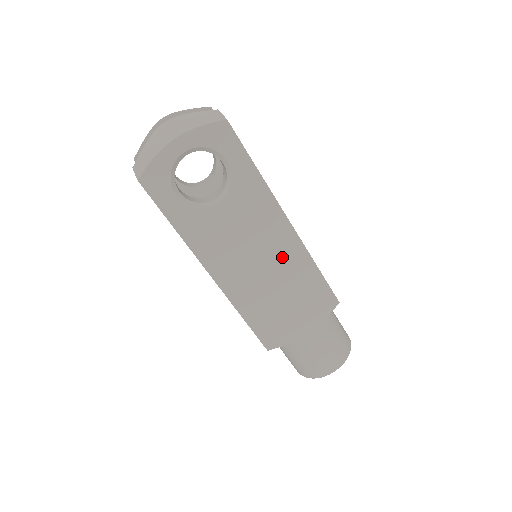
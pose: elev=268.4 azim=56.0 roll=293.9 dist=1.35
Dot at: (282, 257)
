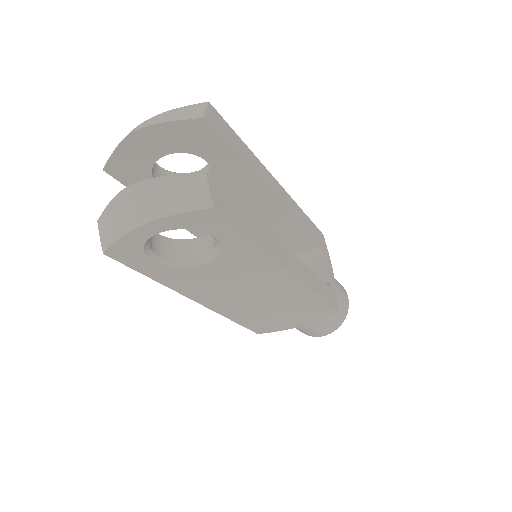
Dot at: (279, 292)
